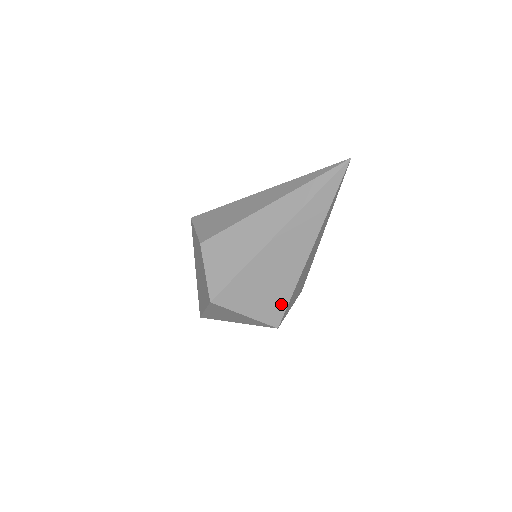
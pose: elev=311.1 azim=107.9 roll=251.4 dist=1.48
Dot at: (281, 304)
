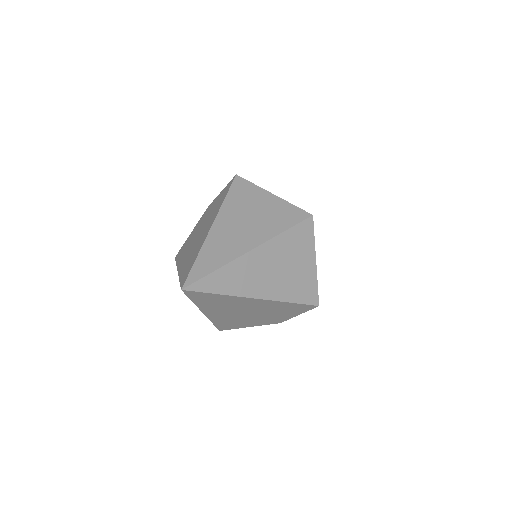
Dot at: occluded
